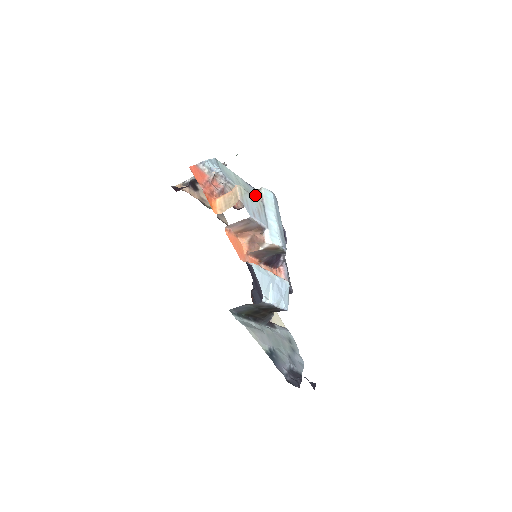
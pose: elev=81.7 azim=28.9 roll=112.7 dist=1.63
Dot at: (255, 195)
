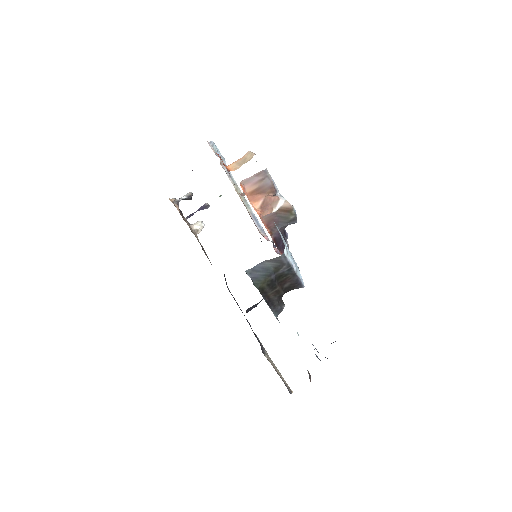
Dot at: occluded
